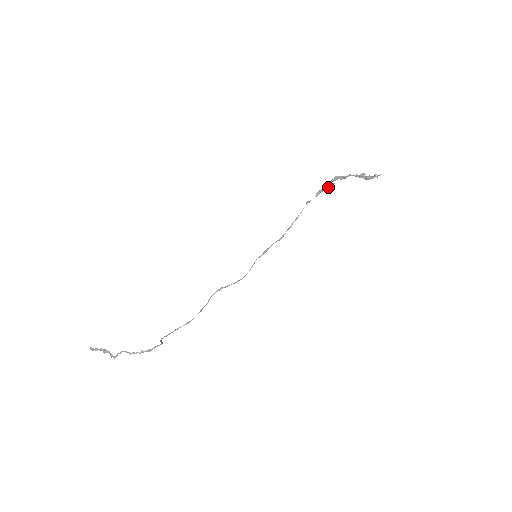
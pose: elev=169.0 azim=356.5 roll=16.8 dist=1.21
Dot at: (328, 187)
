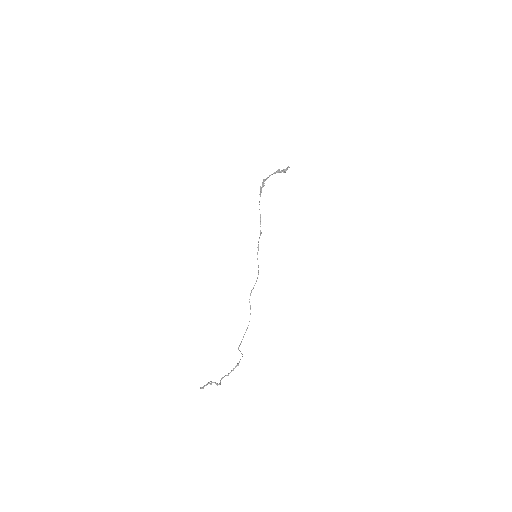
Dot at: (262, 187)
